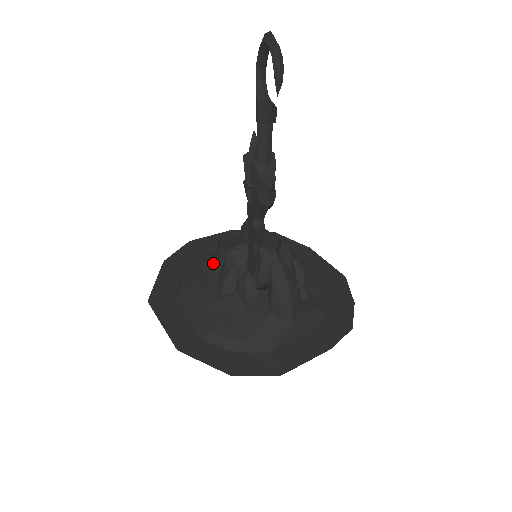
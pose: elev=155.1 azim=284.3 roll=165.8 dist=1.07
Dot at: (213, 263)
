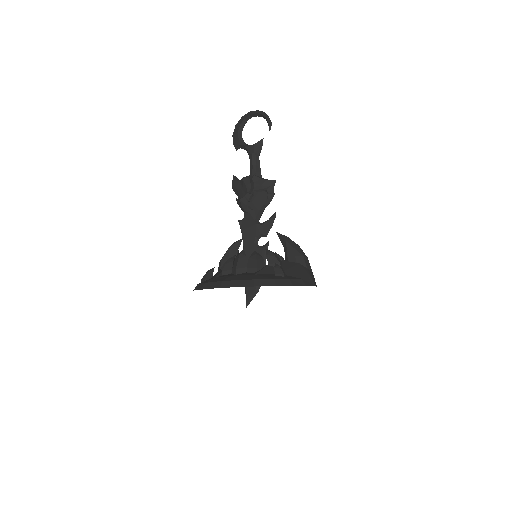
Dot at: (227, 270)
